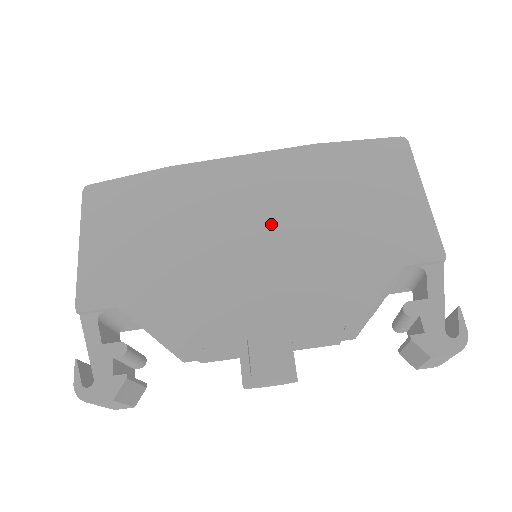
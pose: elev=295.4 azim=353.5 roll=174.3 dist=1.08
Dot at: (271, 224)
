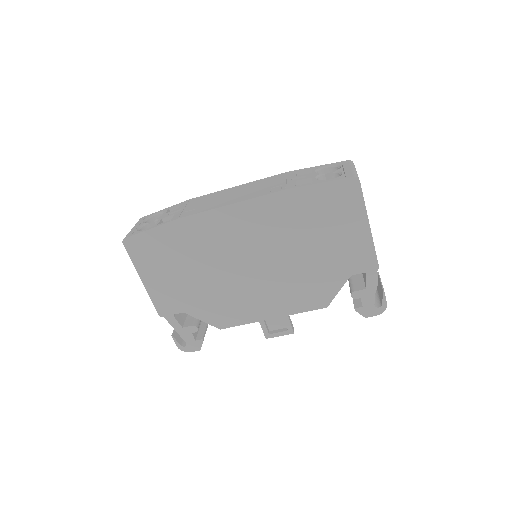
Dot at: (264, 256)
